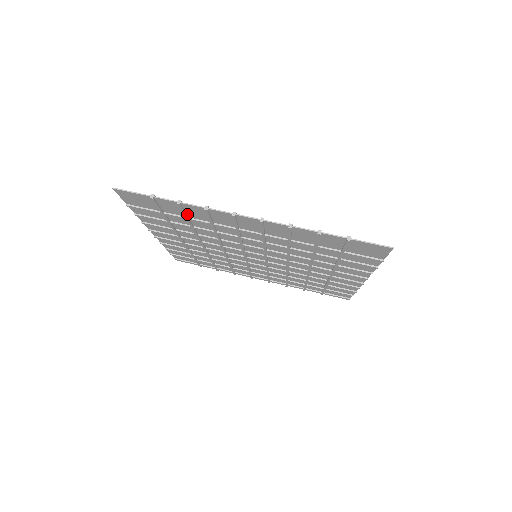
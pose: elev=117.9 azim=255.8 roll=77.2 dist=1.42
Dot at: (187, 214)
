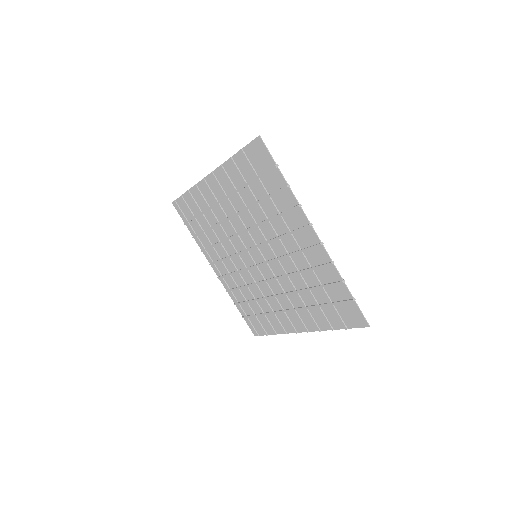
Dot at: (275, 195)
